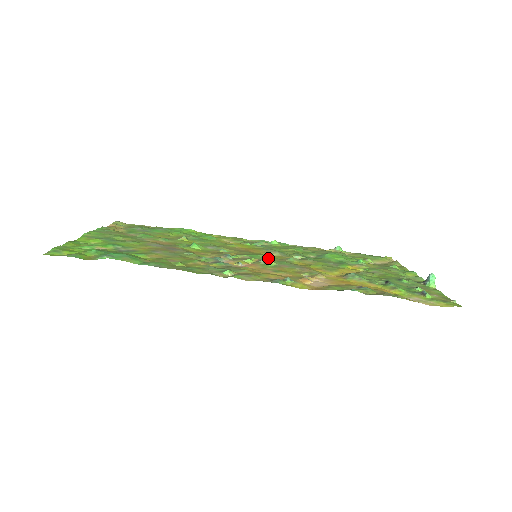
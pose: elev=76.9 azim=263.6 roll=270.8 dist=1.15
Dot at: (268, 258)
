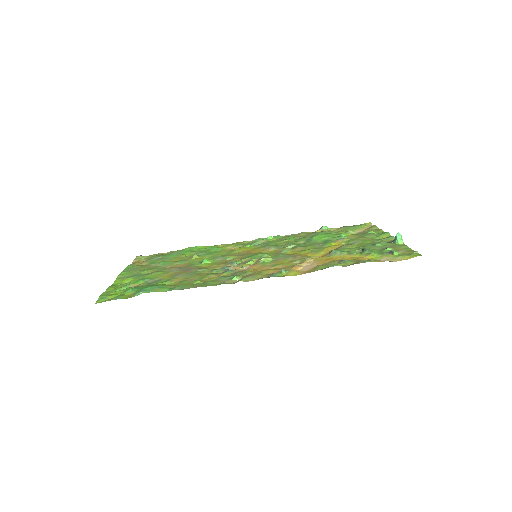
Dot at: (266, 255)
